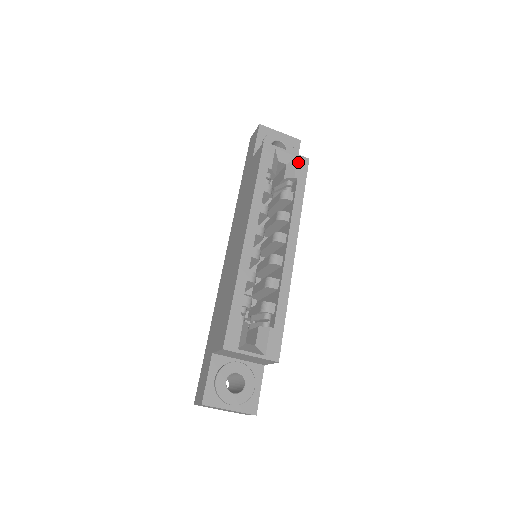
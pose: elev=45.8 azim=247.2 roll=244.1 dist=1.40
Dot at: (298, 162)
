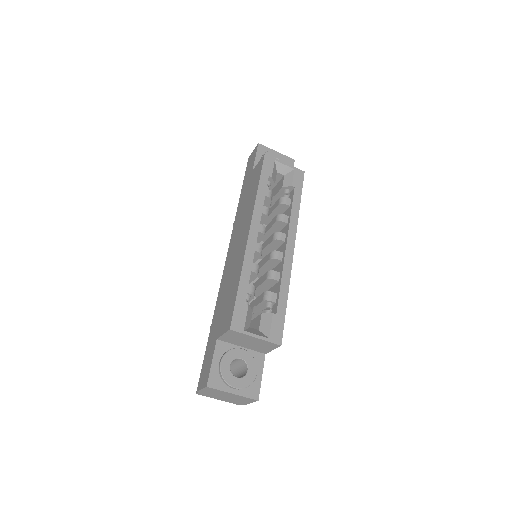
Dot at: (295, 173)
